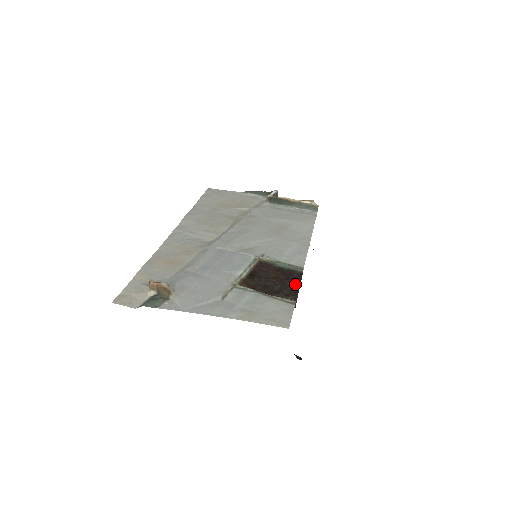
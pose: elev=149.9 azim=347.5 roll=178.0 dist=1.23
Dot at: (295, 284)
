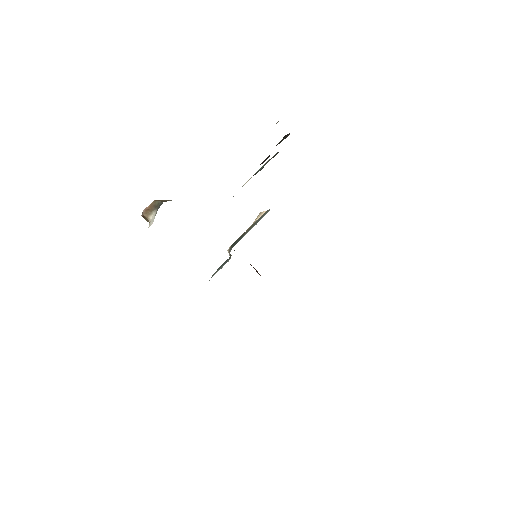
Dot at: occluded
